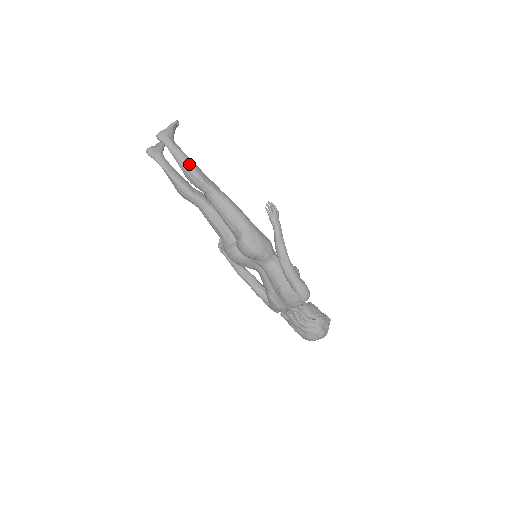
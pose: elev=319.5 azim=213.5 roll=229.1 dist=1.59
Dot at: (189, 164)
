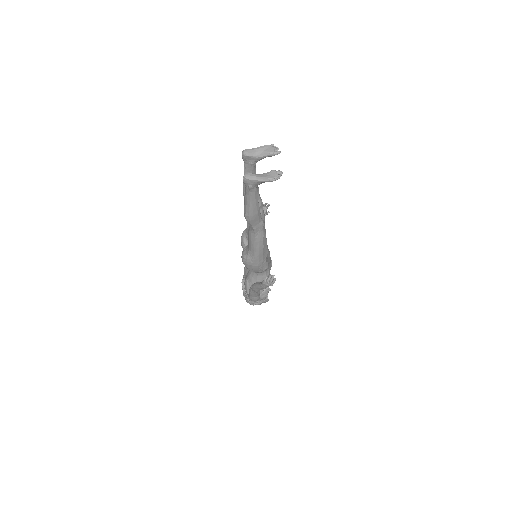
Dot at: (249, 210)
